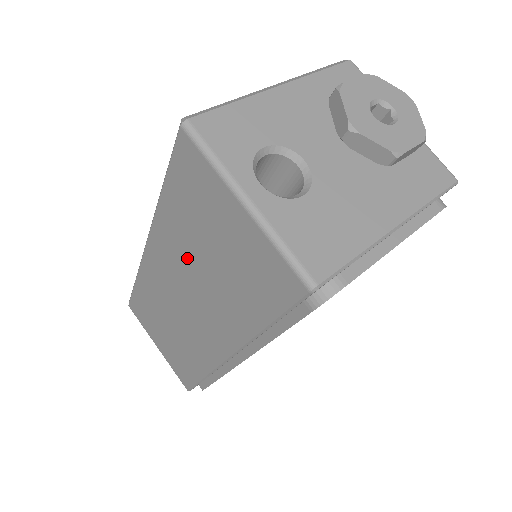
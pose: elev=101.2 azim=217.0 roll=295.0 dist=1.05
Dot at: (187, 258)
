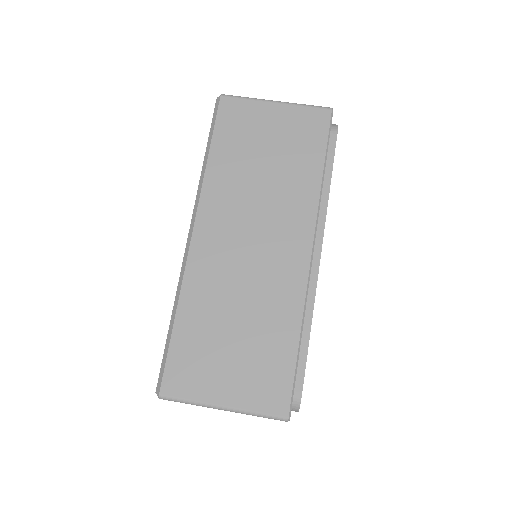
Dot at: (244, 187)
